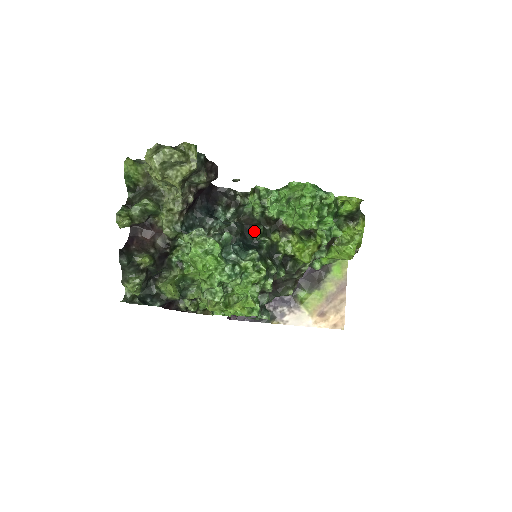
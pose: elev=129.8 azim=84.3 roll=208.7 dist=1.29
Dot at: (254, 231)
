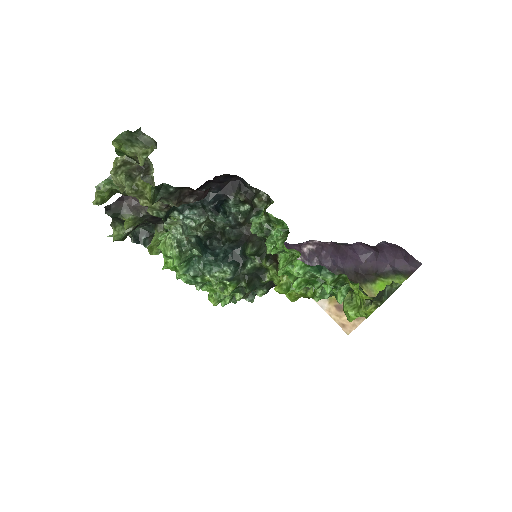
Dot at: (247, 247)
